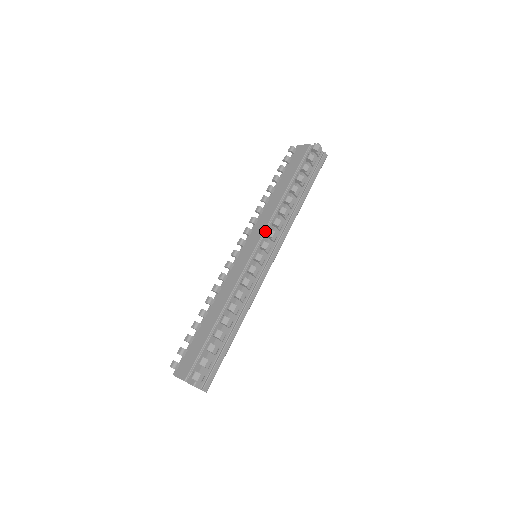
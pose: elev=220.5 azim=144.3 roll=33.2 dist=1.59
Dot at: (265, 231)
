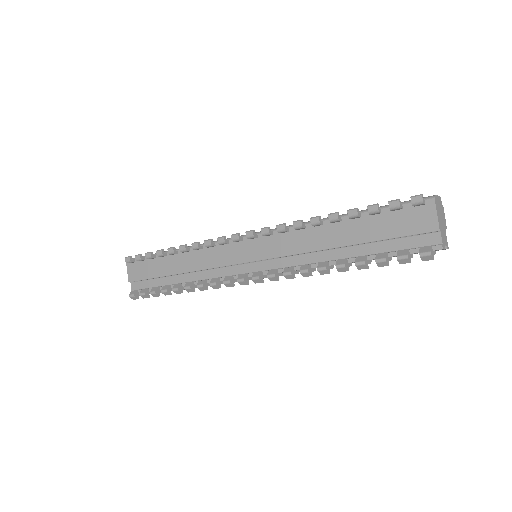
Dot at: (279, 257)
